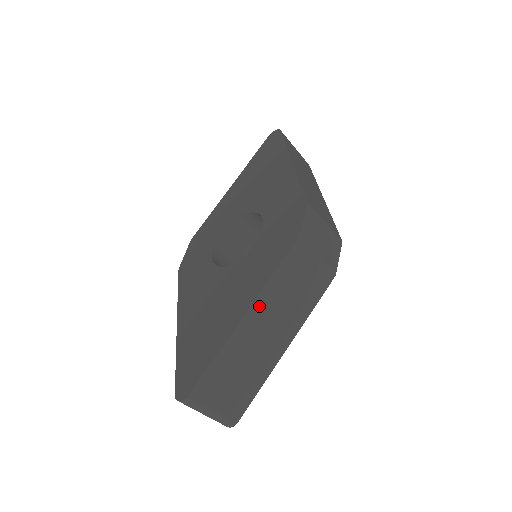
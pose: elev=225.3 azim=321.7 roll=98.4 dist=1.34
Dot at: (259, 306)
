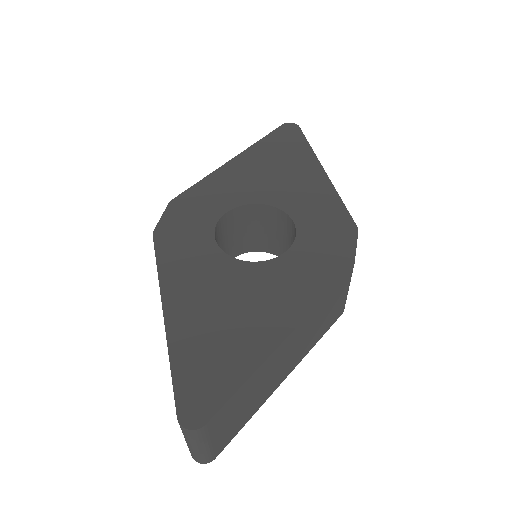
Dot at: (299, 329)
